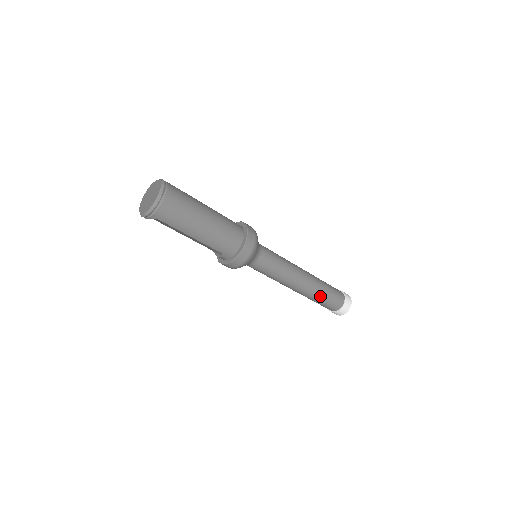
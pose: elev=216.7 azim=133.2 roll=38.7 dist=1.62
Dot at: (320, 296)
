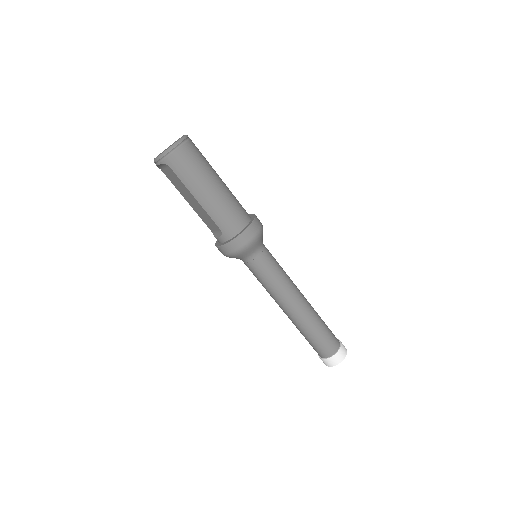
Dot at: (313, 329)
